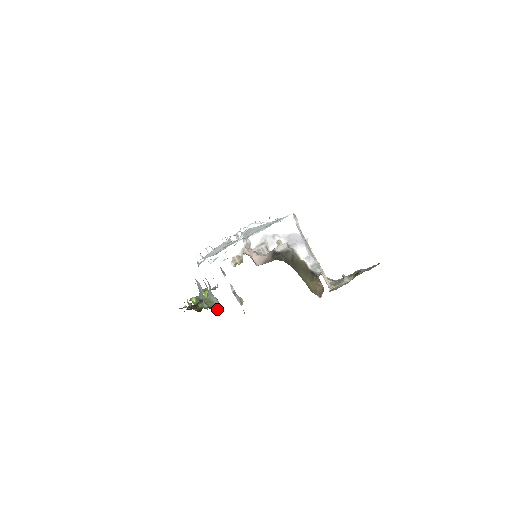
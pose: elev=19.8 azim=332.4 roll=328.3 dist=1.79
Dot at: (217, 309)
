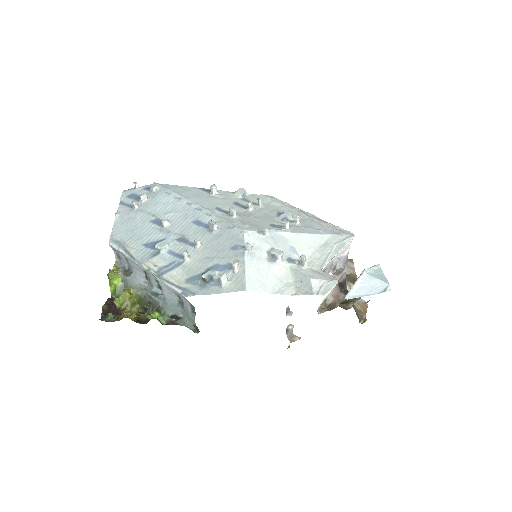
Dot at: occluded
